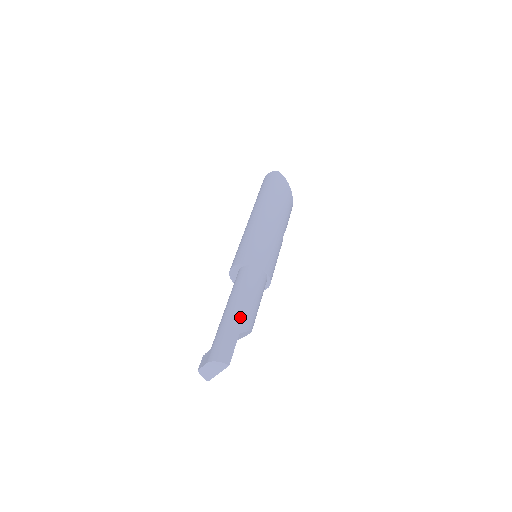
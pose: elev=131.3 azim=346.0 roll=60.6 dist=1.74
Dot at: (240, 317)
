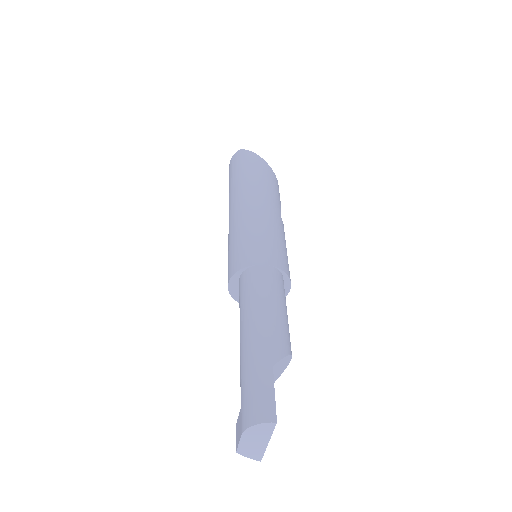
Dot at: (264, 341)
